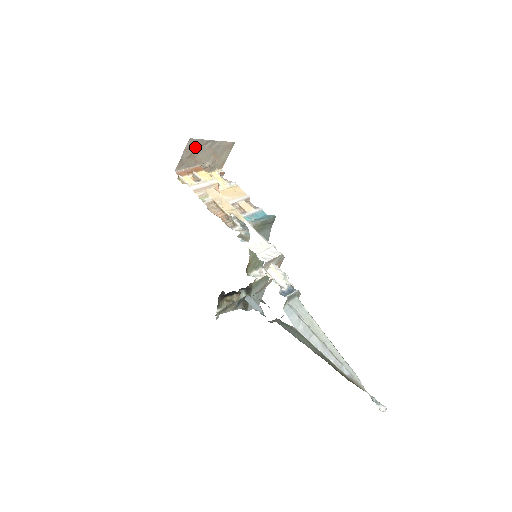
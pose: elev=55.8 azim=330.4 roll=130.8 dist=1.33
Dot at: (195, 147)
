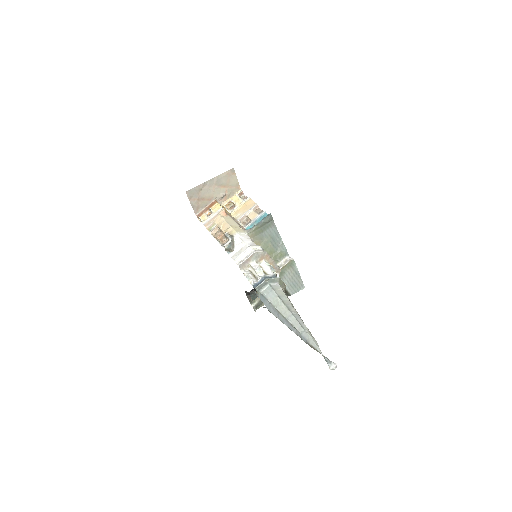
Dot at: (197, 193)
